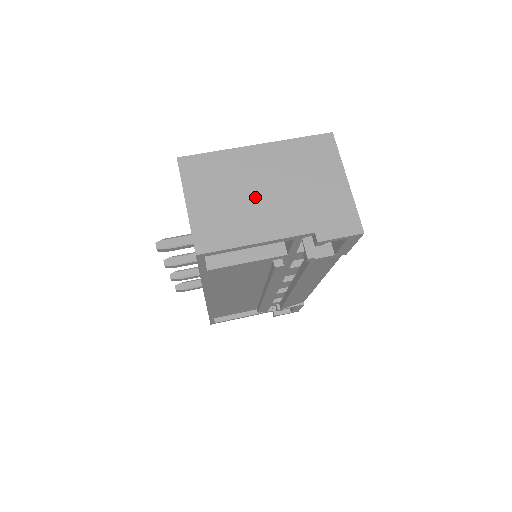
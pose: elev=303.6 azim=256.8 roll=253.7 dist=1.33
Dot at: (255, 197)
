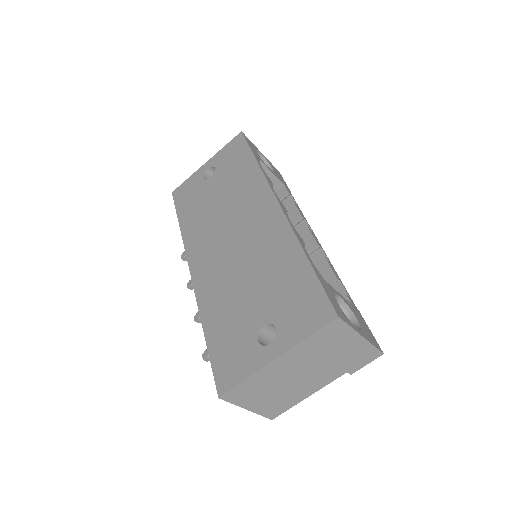
Dot at: (294, 382)
